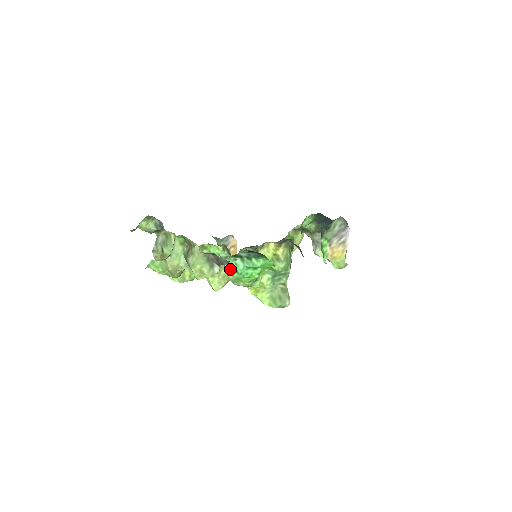
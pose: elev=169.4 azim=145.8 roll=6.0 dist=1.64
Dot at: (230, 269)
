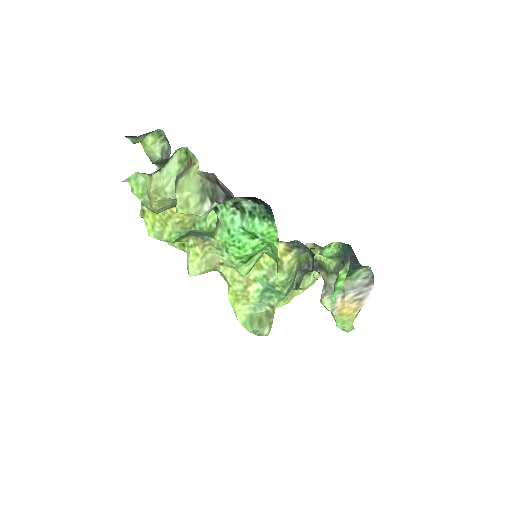
Dot at: (222, 224)
